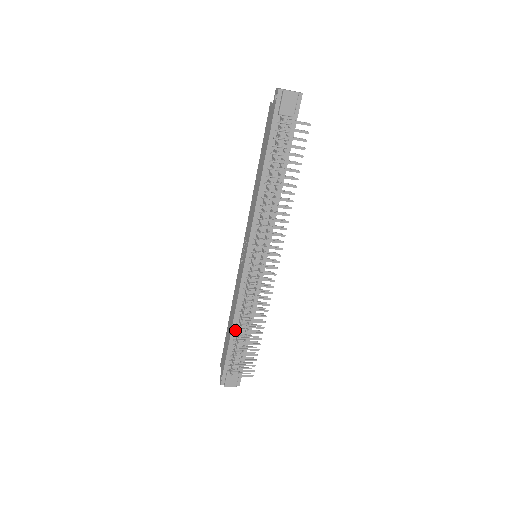
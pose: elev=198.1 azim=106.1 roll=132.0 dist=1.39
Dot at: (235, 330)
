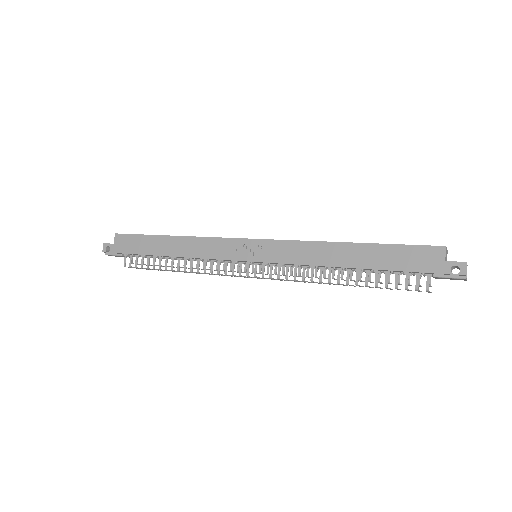
Dot at: (167, 256)
